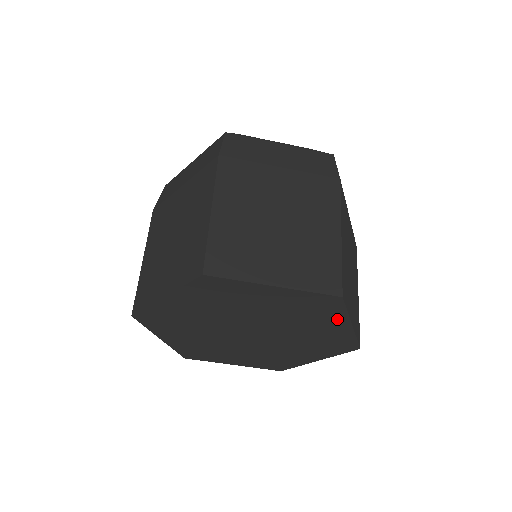
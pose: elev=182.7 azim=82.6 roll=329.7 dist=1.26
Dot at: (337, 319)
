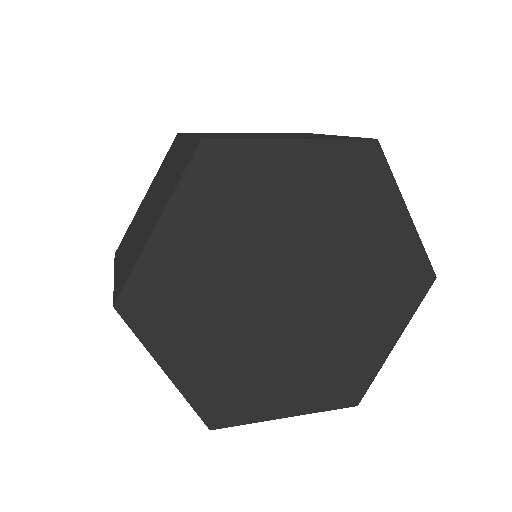
Dot at: (397, 319)
